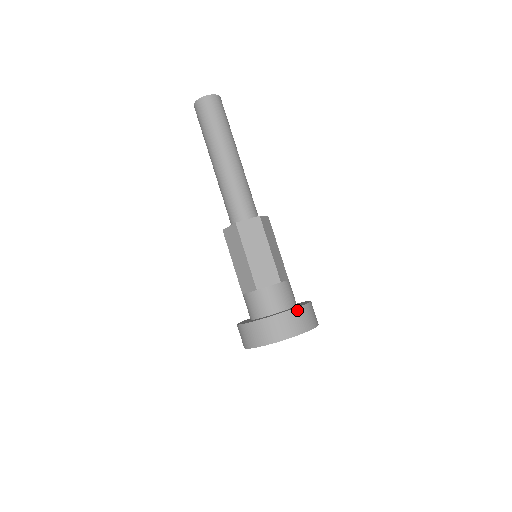
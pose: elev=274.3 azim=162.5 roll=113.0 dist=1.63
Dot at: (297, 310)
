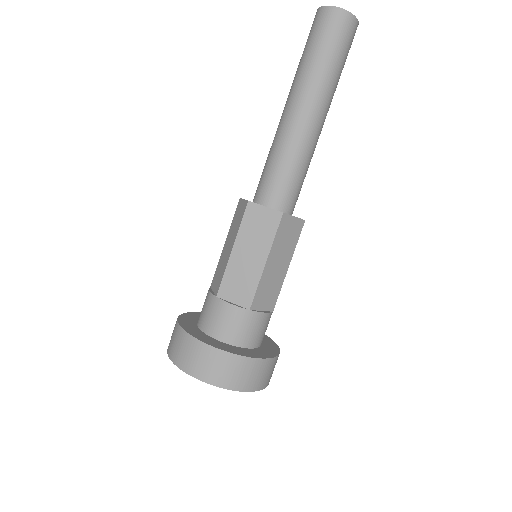
Dot at: (235, 358)
